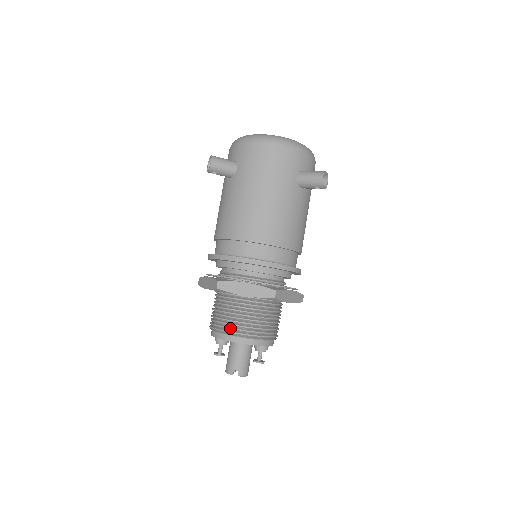
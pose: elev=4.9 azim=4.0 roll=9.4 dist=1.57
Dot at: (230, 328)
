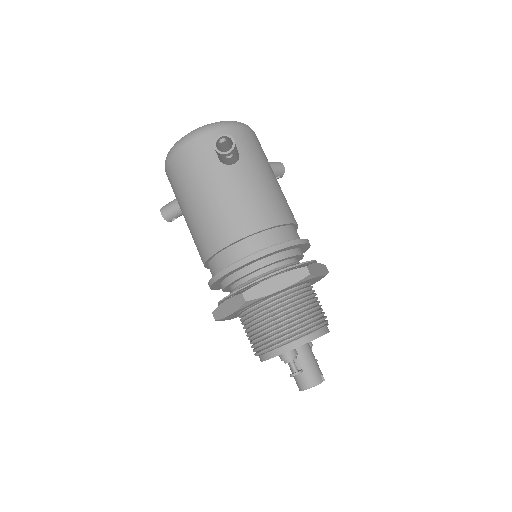
Dot at: (320, 320)
